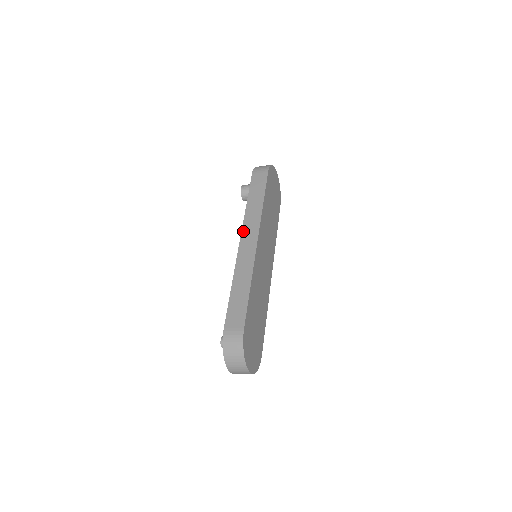
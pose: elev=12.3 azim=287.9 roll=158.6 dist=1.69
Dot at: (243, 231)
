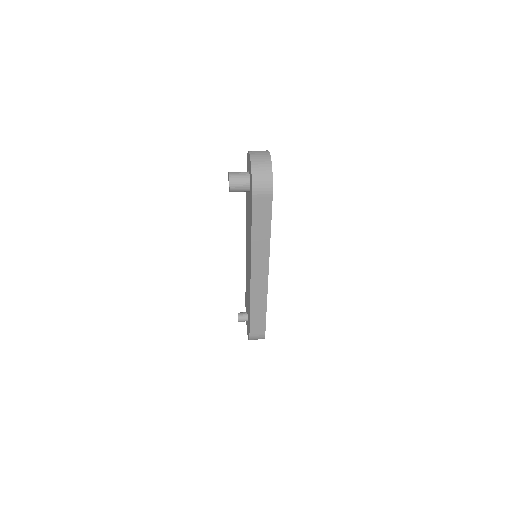
Dot at: (253, 266)
